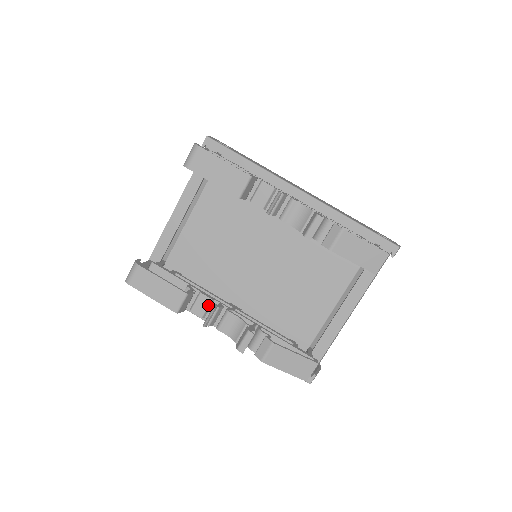
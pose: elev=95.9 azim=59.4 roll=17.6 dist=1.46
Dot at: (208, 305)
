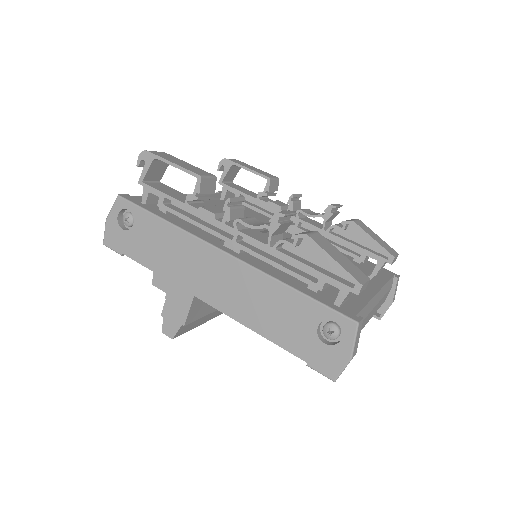
Dot at: (224, 212)
